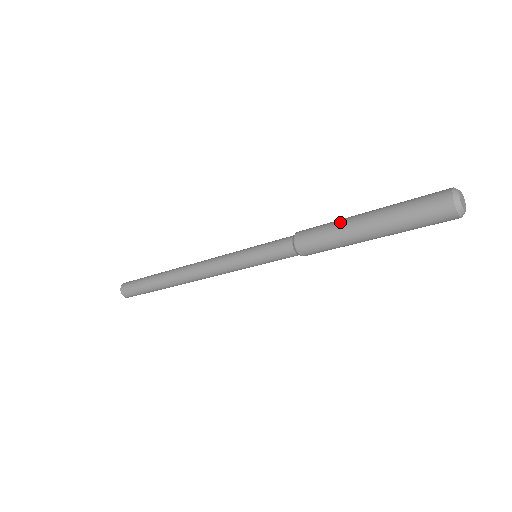
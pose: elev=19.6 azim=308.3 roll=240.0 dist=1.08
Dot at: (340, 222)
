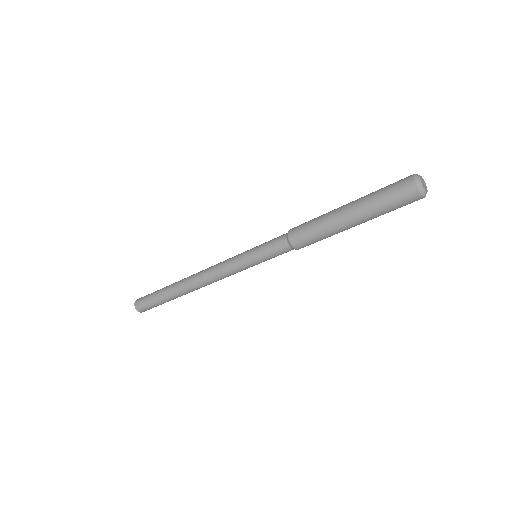
Dot at: (326, 221)
